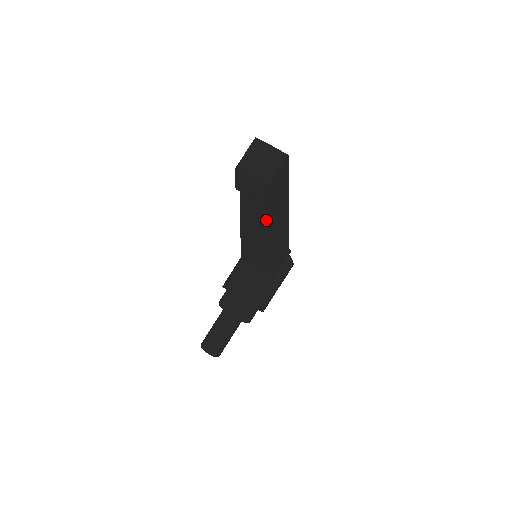
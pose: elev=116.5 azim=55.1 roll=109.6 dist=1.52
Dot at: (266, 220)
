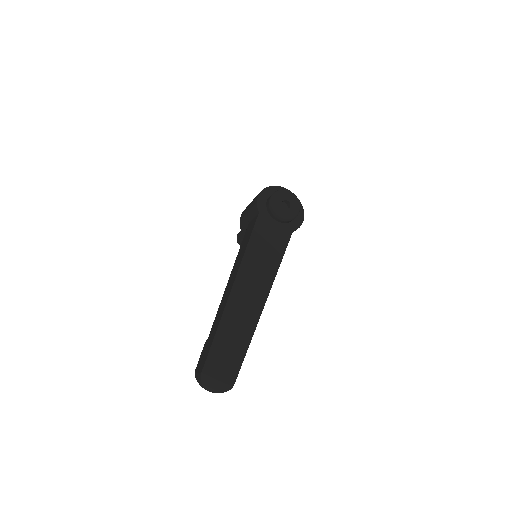
Dot at: occluded
